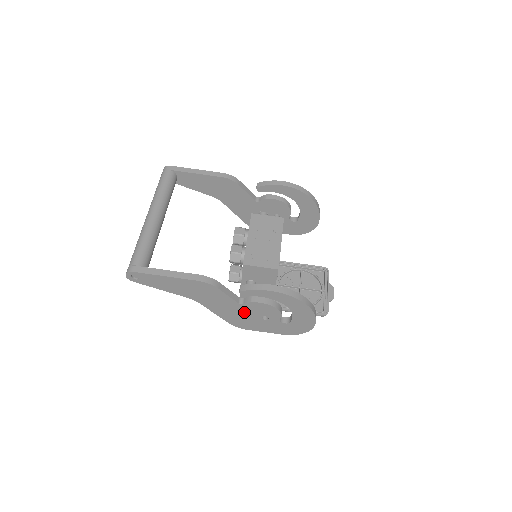
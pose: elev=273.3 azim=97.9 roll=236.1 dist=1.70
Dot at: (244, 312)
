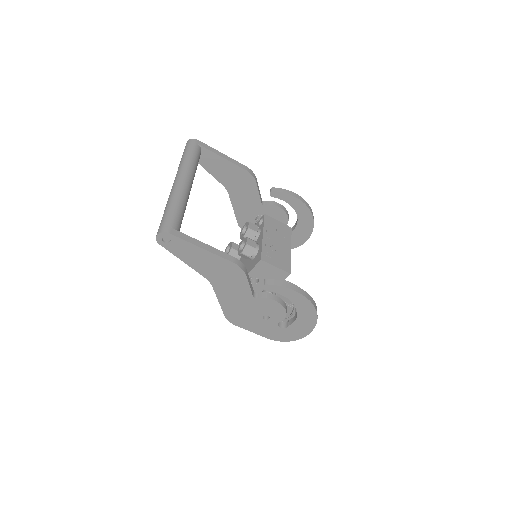
Dot at: (250, 307)
